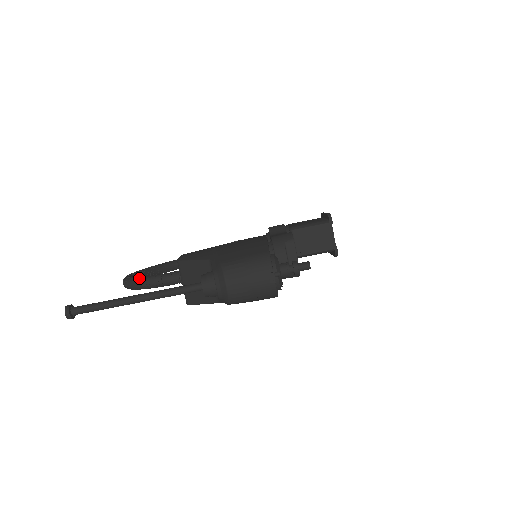
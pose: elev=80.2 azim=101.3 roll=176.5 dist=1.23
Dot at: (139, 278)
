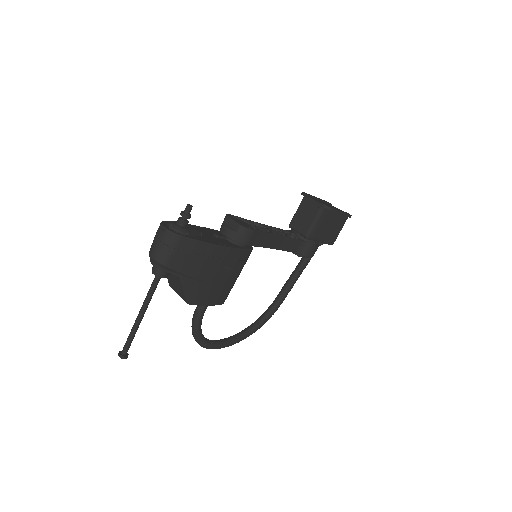
Dot at: occluded
